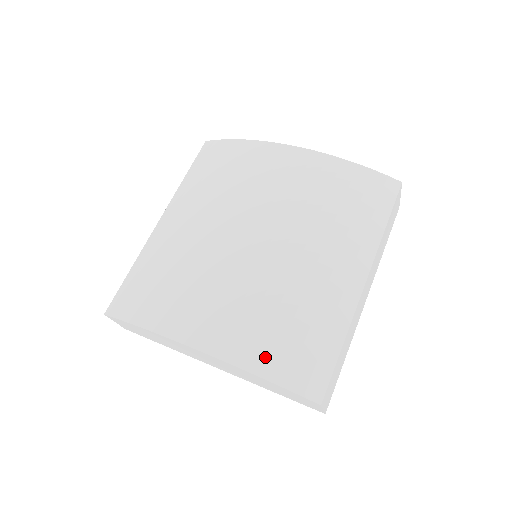
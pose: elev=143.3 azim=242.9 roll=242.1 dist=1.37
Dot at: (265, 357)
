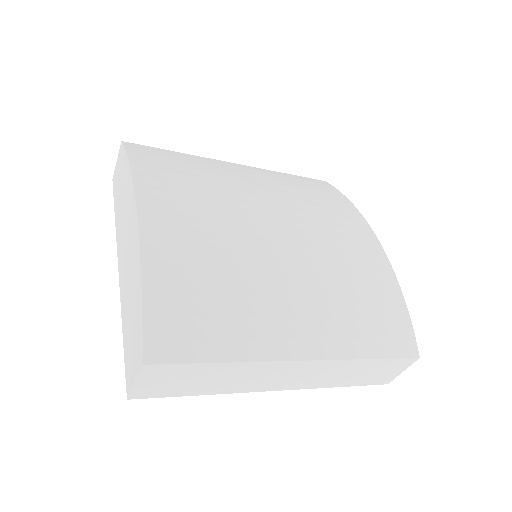
Dot at: (167, 278)
